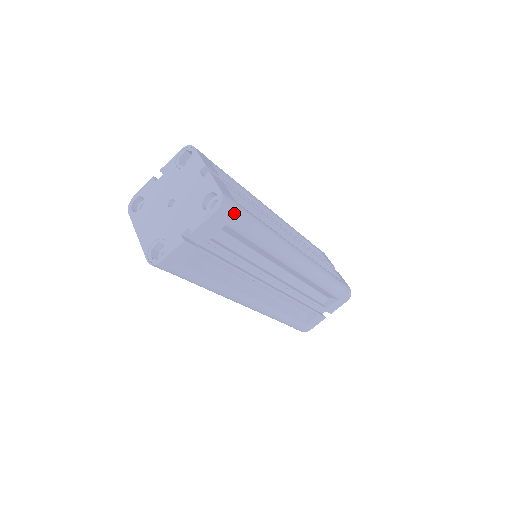
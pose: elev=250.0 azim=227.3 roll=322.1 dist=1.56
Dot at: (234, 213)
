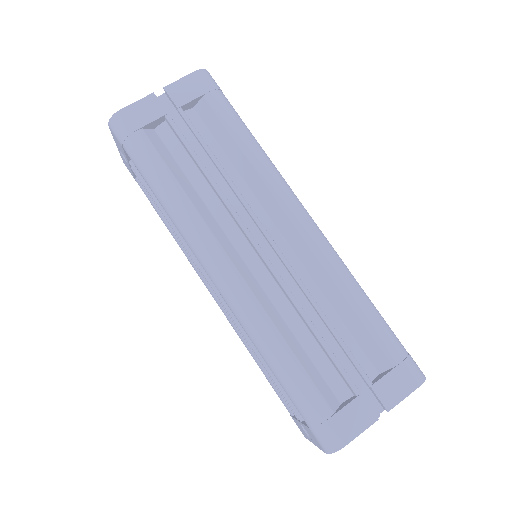
Dot at: (216, 88)
